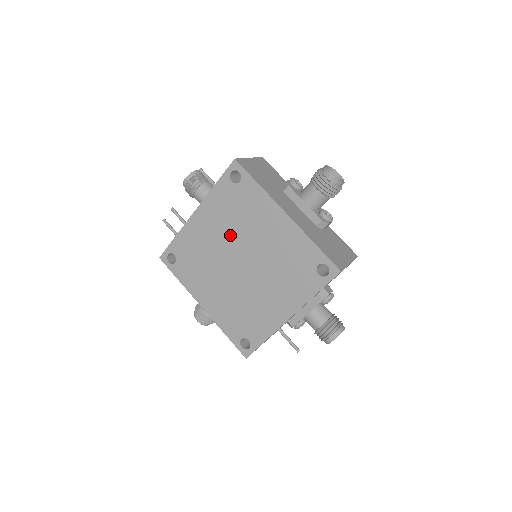
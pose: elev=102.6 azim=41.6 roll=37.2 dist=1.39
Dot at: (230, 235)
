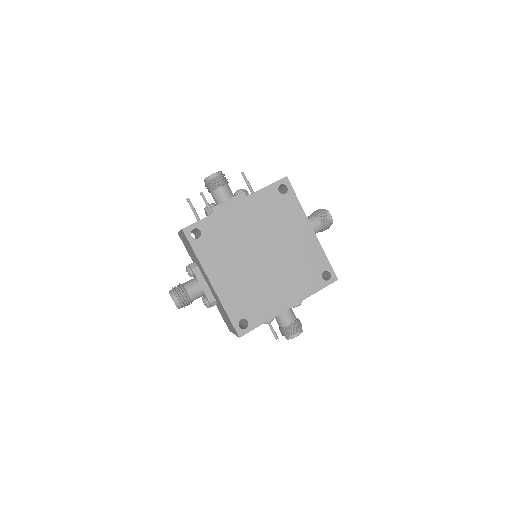
Dot at: (263, 230)
